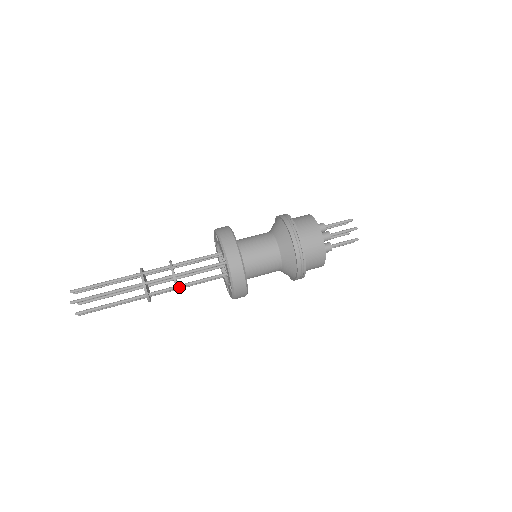
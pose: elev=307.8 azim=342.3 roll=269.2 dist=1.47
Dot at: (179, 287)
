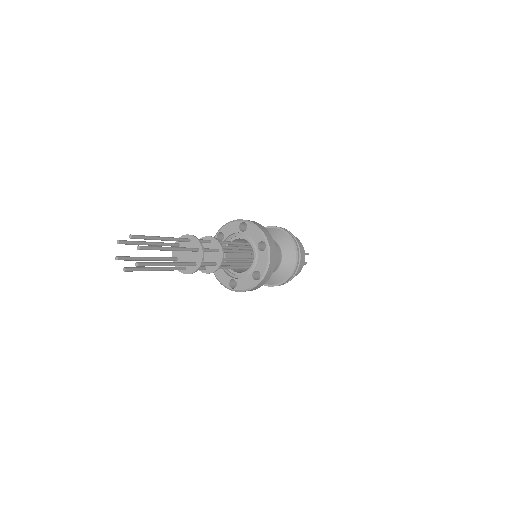
Dot at: (218, 264)
